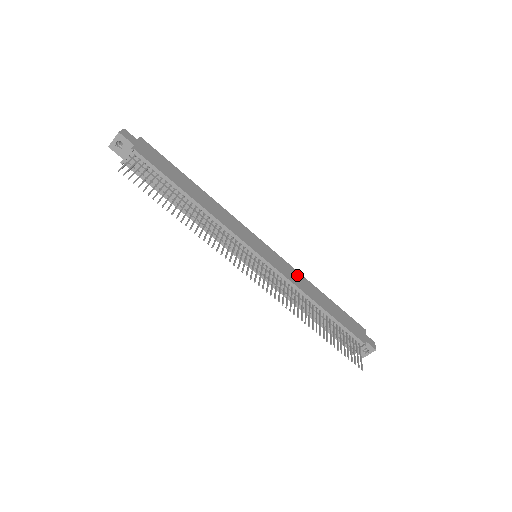
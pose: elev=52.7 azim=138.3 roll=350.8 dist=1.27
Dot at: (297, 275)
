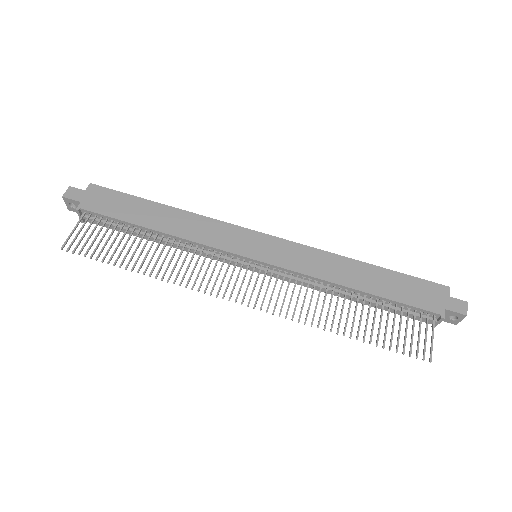
Dot at: (318, 257)
